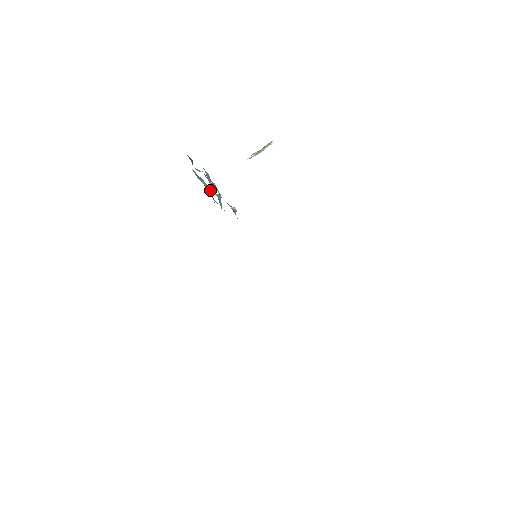
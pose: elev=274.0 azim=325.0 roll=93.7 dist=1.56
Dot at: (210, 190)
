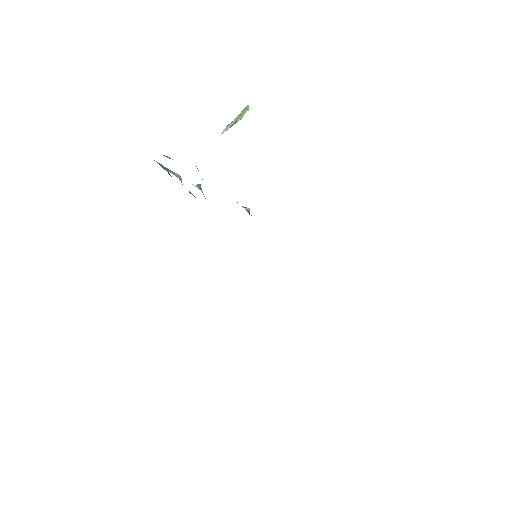
Dot at: (180, 180)
